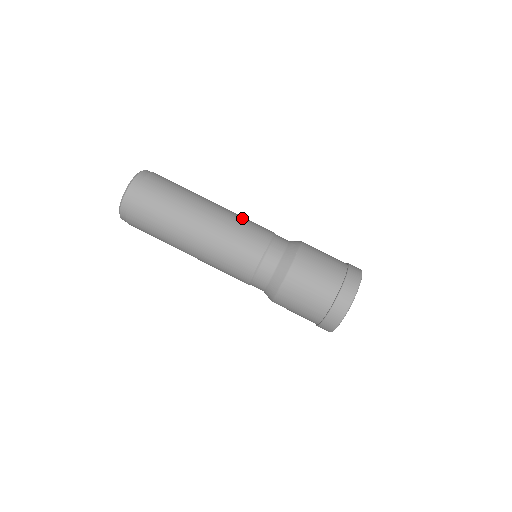
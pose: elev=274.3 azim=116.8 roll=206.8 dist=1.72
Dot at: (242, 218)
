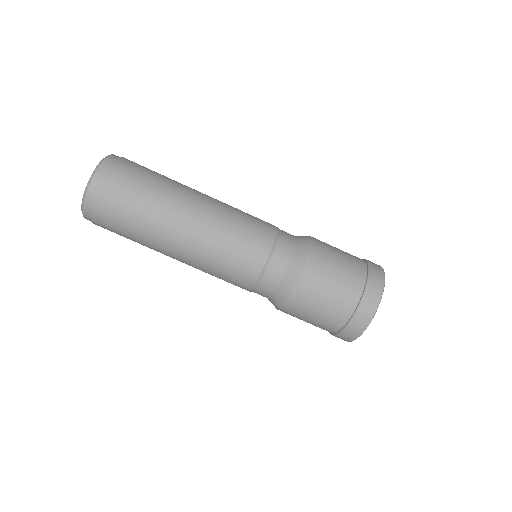
Dot at: (227, 237)
